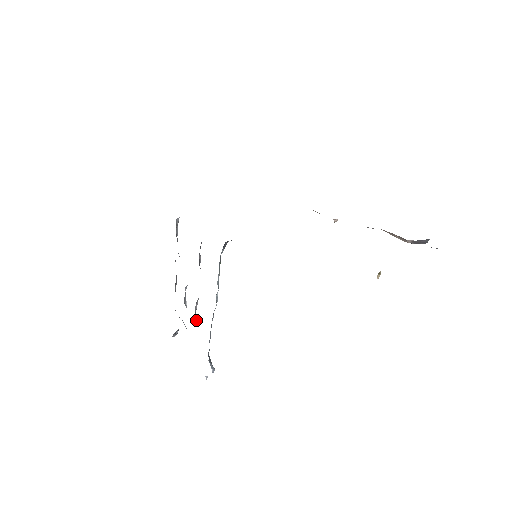
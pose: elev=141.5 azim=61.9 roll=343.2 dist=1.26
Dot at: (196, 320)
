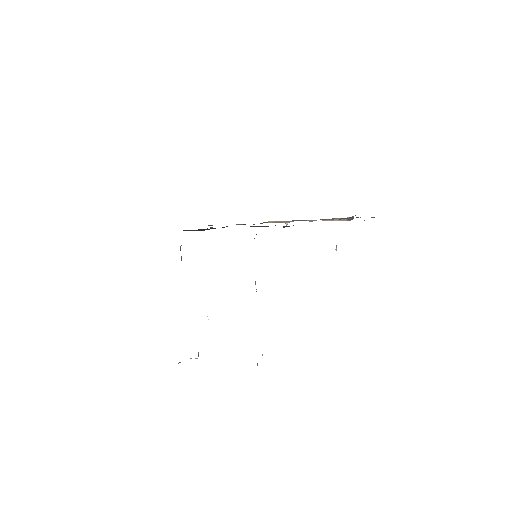
Dot at: occluded
